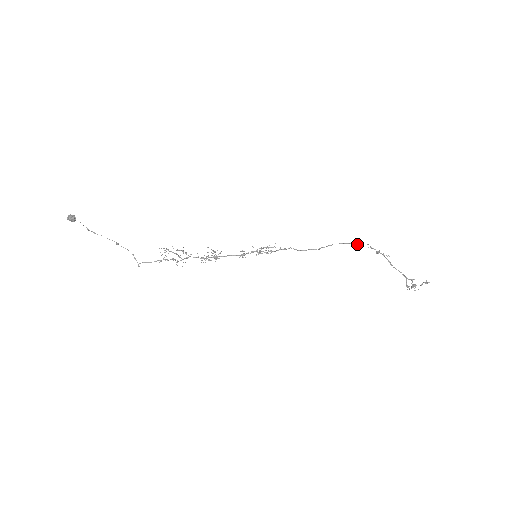
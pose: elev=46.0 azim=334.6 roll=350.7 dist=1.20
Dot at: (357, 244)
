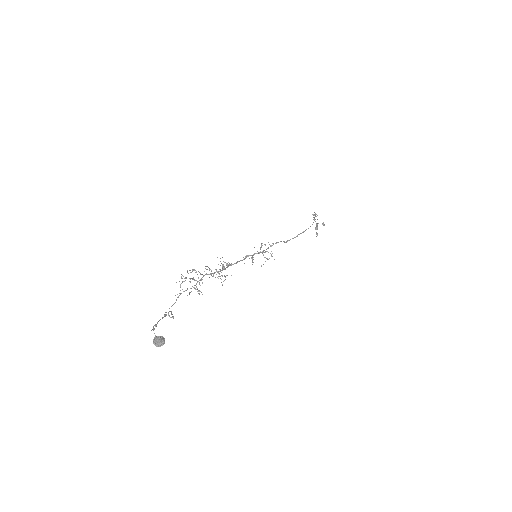
Dot at: occluded
